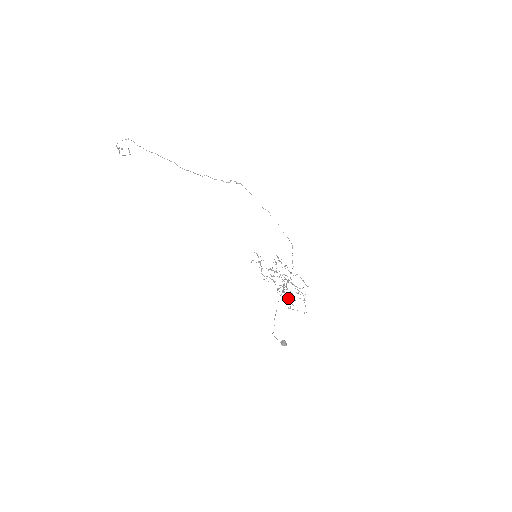
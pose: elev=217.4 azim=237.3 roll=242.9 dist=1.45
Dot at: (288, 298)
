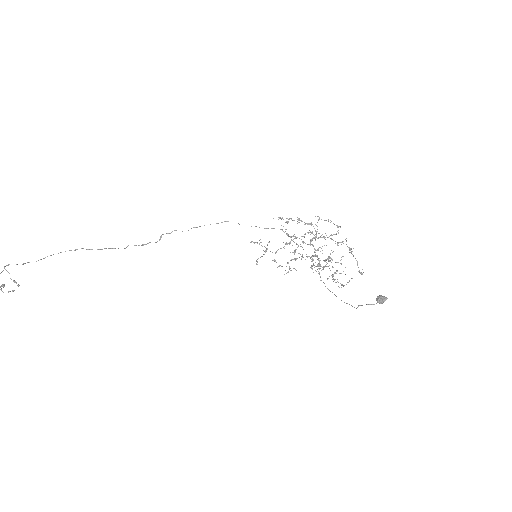
Dot at: occluded
